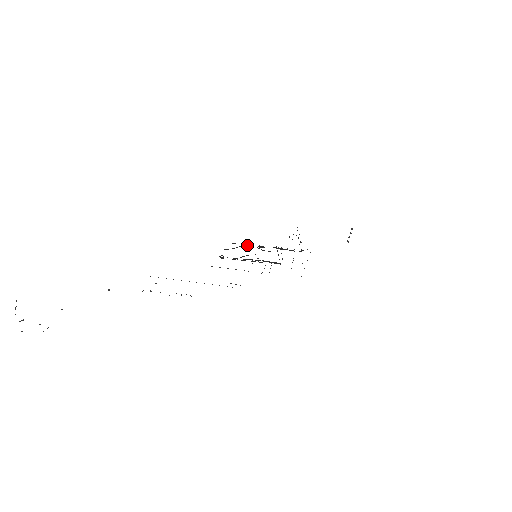
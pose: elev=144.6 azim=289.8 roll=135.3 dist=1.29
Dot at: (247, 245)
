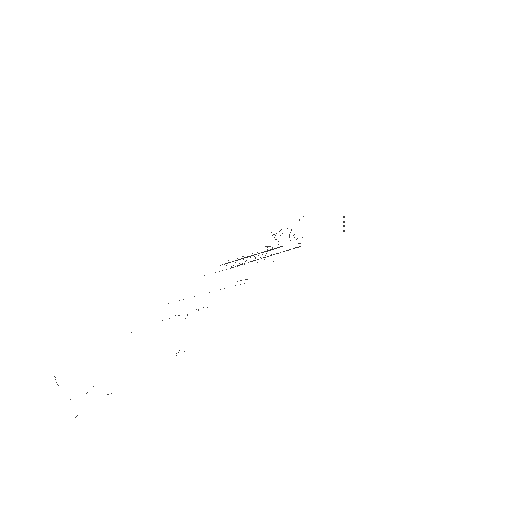
Dot at: occluded
